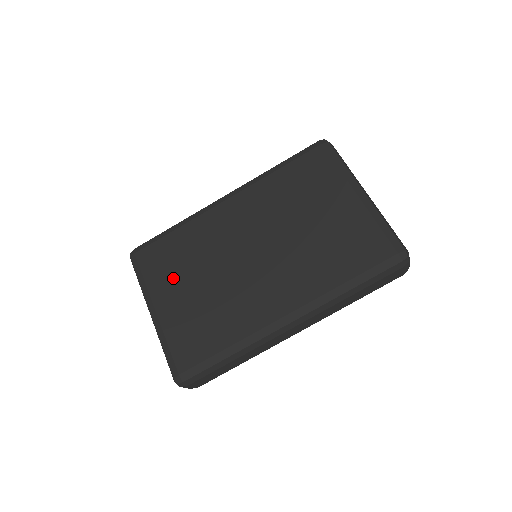
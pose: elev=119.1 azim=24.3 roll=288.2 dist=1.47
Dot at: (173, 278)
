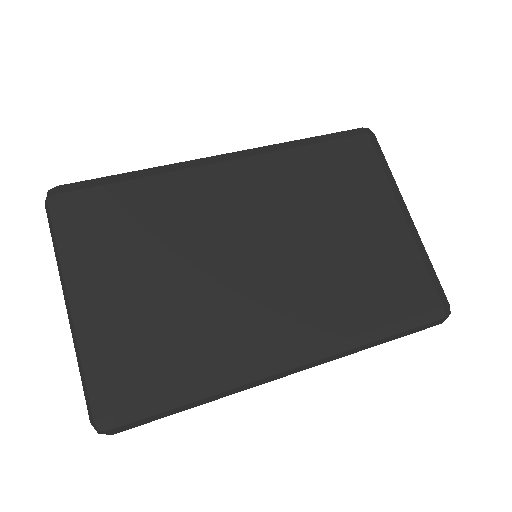
Dot at: (122, 254)
